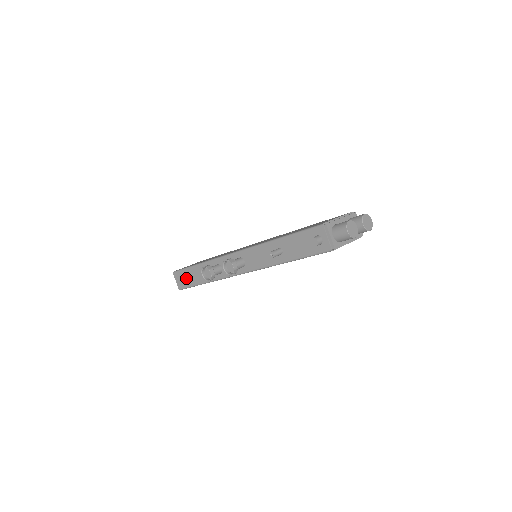
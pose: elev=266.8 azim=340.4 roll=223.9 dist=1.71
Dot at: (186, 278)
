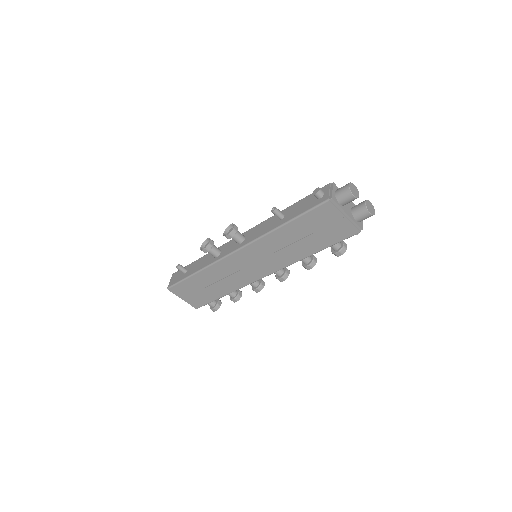
Dot at: (183, 267)
